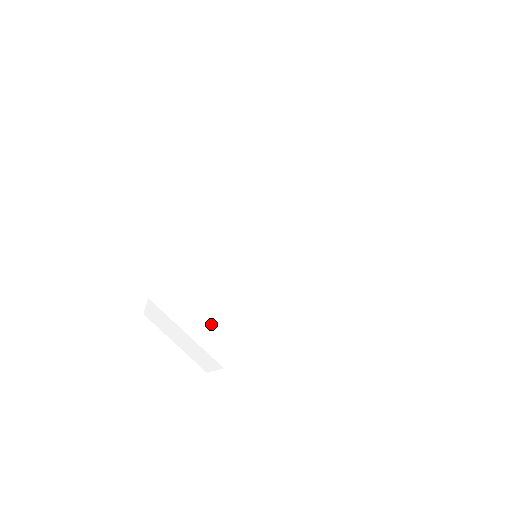
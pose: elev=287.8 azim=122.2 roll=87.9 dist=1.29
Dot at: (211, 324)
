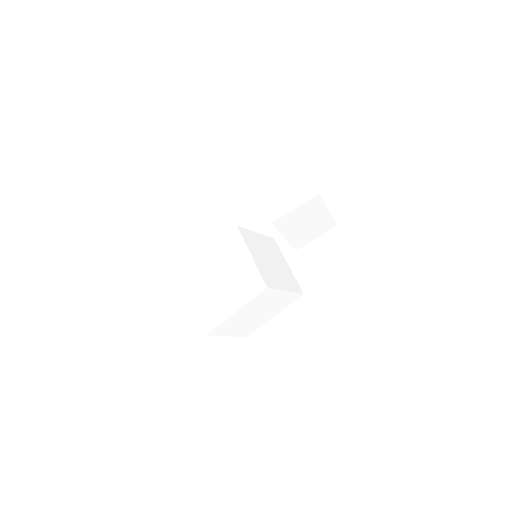
Dot at: (208, 302)
